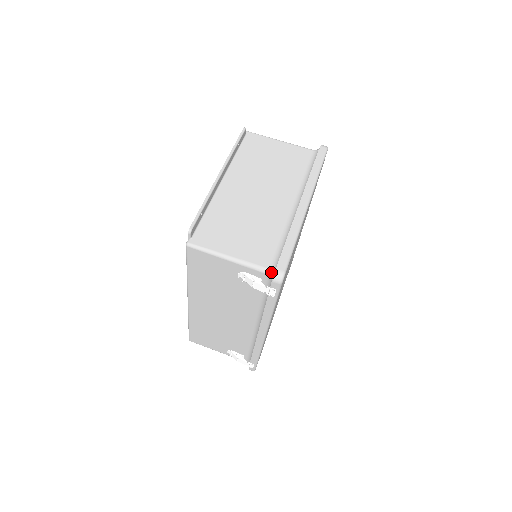
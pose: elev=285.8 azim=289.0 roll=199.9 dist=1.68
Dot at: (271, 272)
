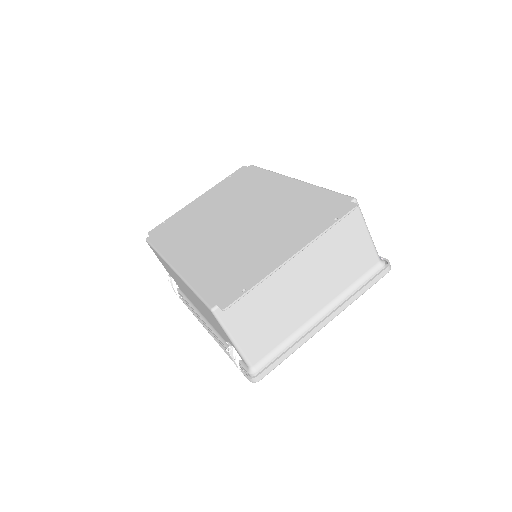
Dot at: (252, 370)
